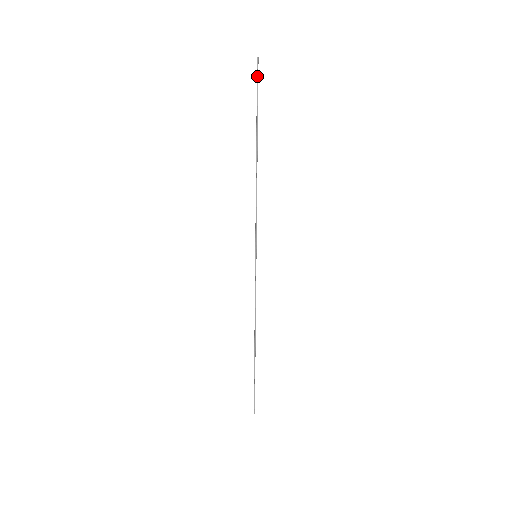
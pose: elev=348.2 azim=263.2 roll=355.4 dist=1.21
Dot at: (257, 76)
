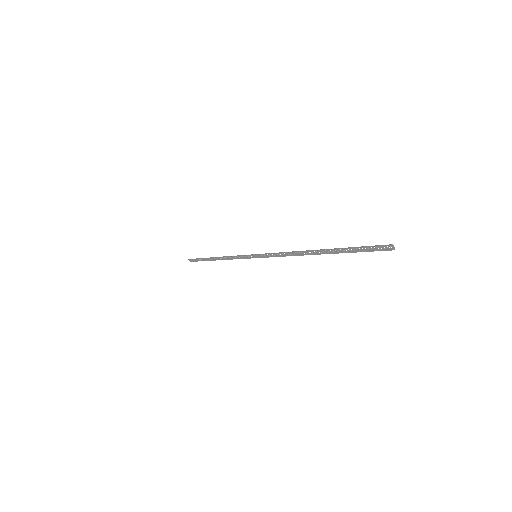
Dot at: occluded
